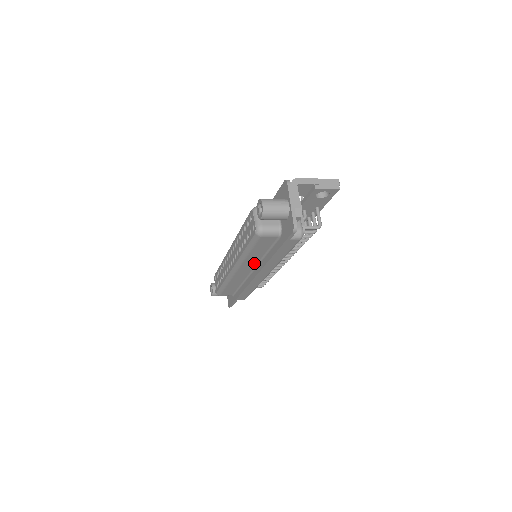
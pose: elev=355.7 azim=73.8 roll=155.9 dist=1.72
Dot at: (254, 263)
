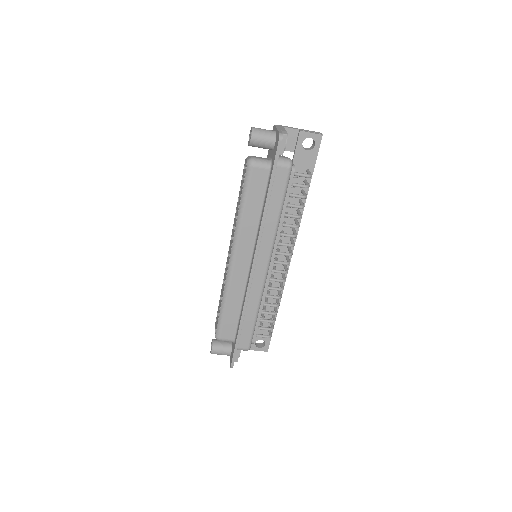
Dot at: (251, 238)
